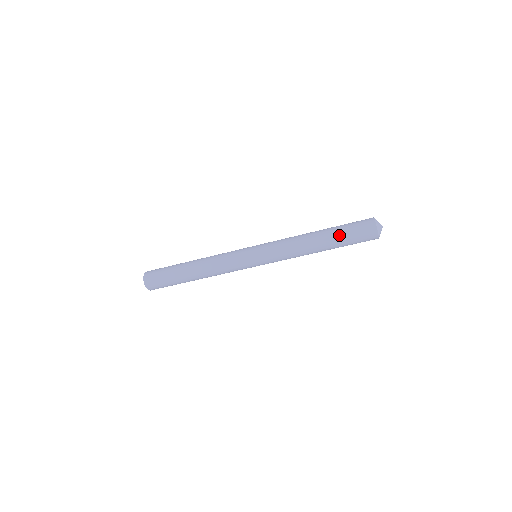
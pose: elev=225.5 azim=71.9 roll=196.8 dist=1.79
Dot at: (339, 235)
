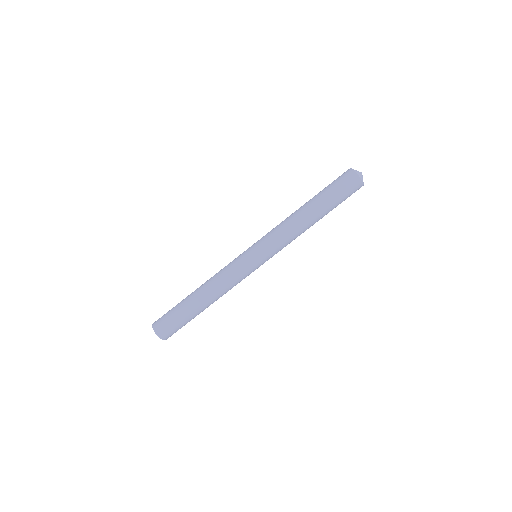
Dot at: (324, 195)
